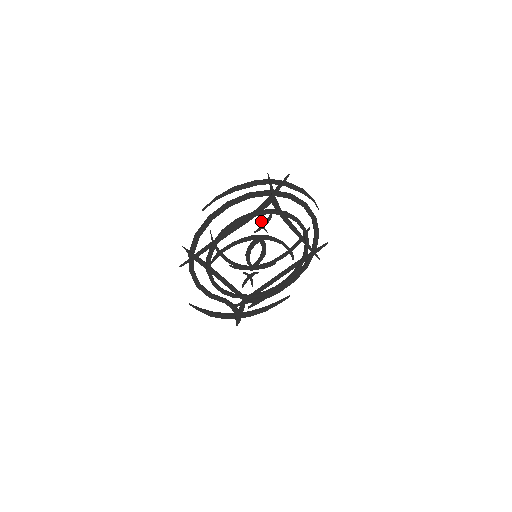
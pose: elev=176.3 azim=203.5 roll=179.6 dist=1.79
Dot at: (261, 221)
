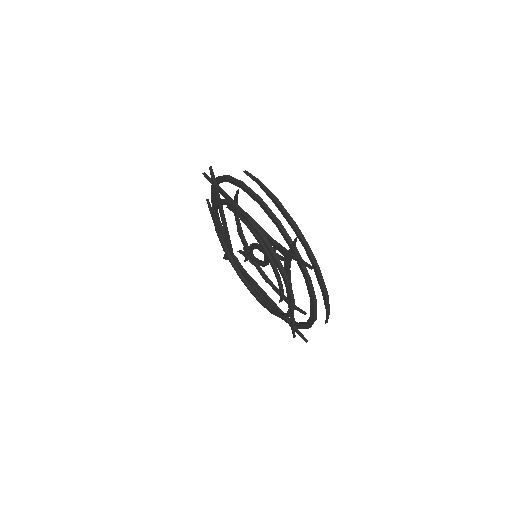
Dot at: (274, 249)
